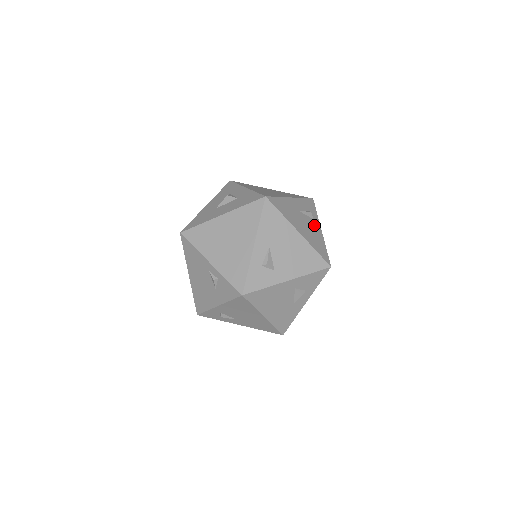
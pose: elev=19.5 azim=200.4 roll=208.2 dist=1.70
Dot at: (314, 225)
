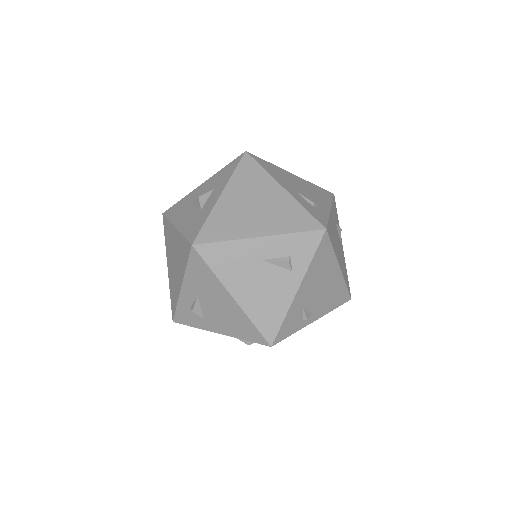
Dot at: (284, 281)
